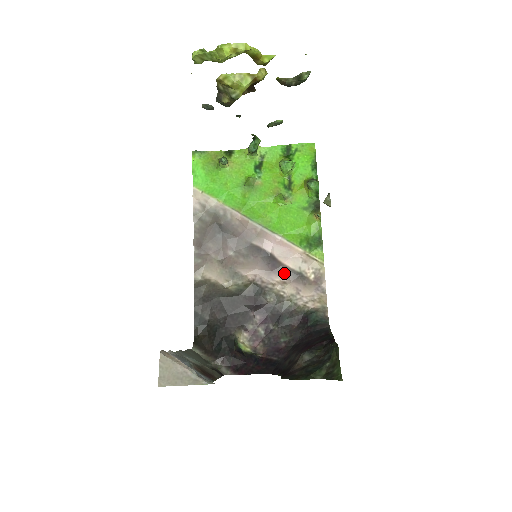
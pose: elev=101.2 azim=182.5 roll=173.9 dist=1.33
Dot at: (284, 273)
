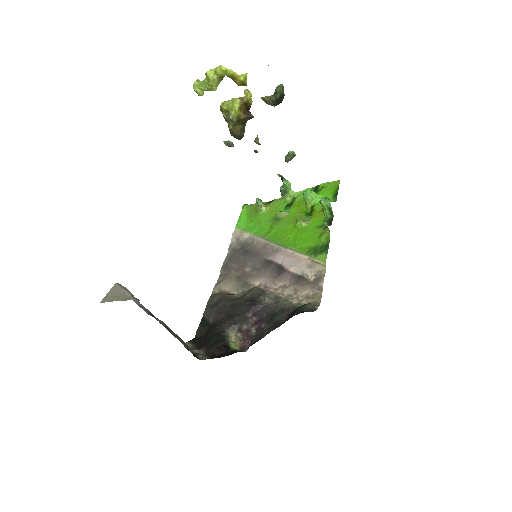
Dot at: (287, 278)
